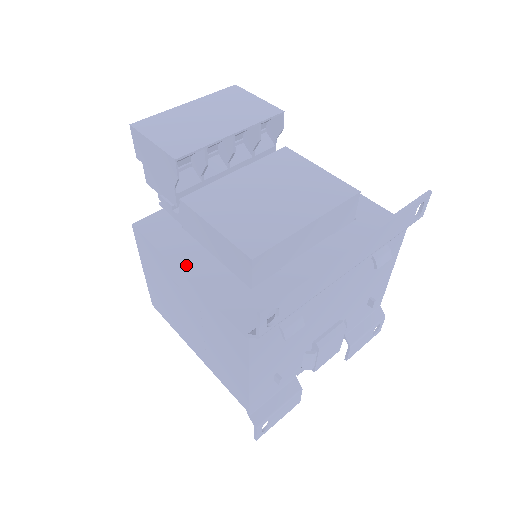
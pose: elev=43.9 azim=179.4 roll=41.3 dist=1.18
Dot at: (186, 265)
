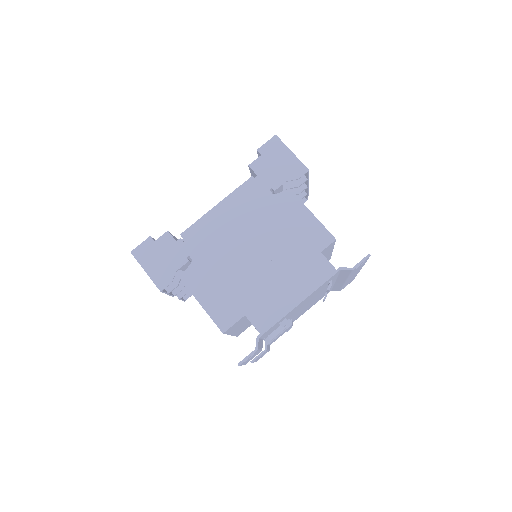
Dot at: occluded
